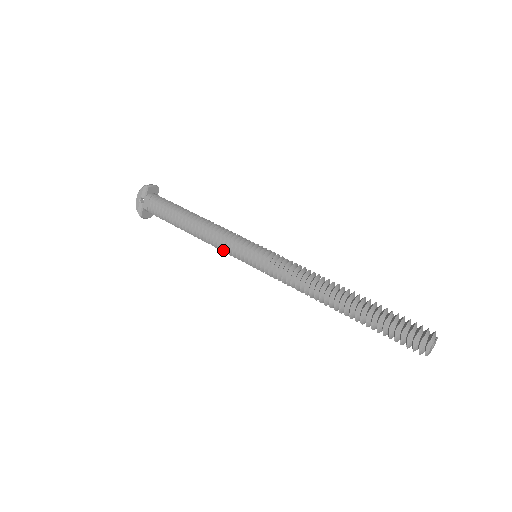
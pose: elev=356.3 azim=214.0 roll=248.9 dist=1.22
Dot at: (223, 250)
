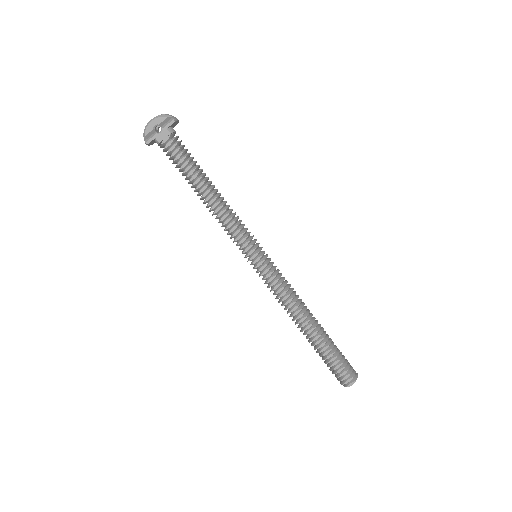
Dot at: (228, 234)
